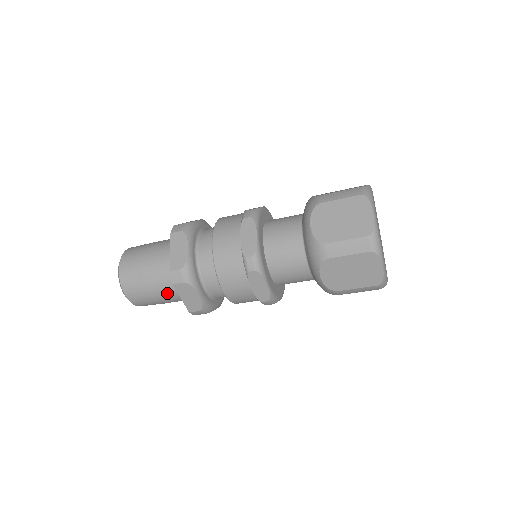
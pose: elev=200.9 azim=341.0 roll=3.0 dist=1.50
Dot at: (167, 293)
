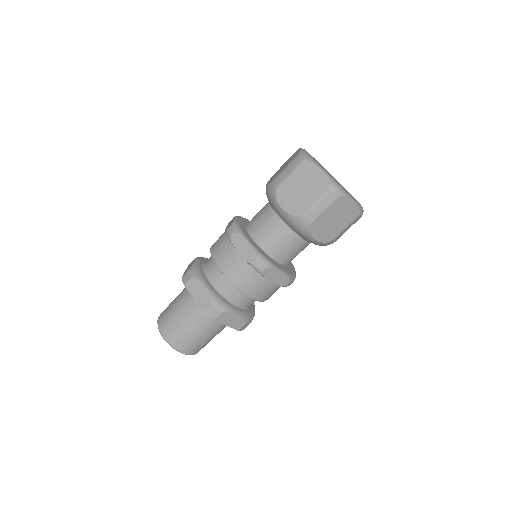
Dot at: (190, 312)
